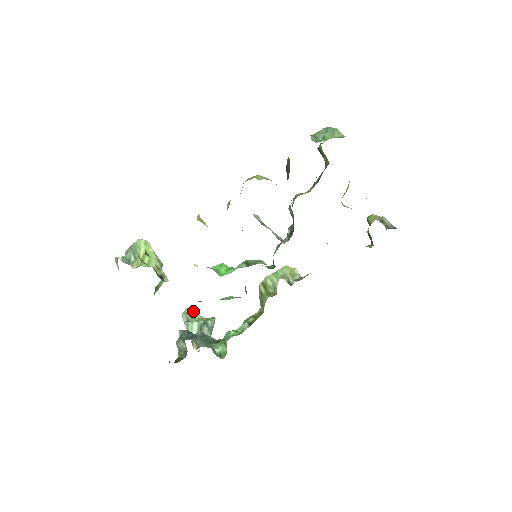
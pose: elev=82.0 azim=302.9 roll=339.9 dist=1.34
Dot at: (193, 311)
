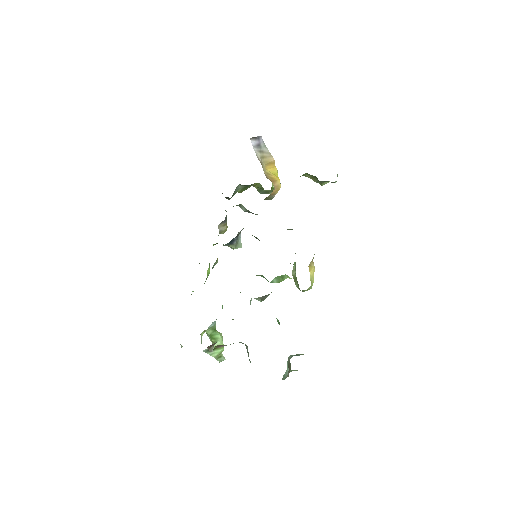
Dot at: occluded
